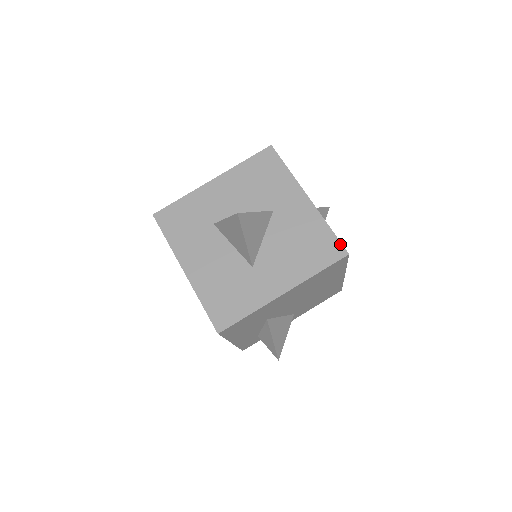
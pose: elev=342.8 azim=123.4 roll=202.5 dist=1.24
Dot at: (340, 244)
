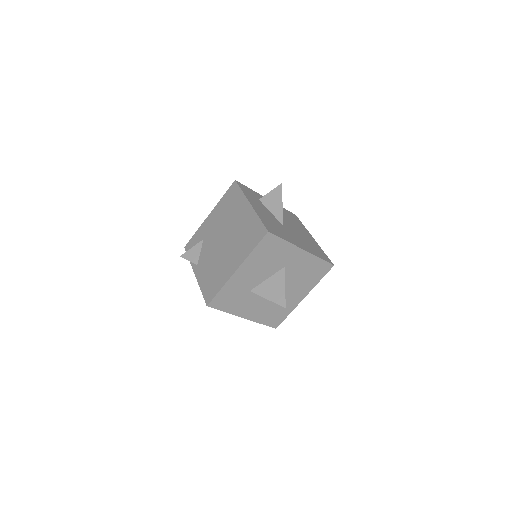
Dot at: (328, 264)
